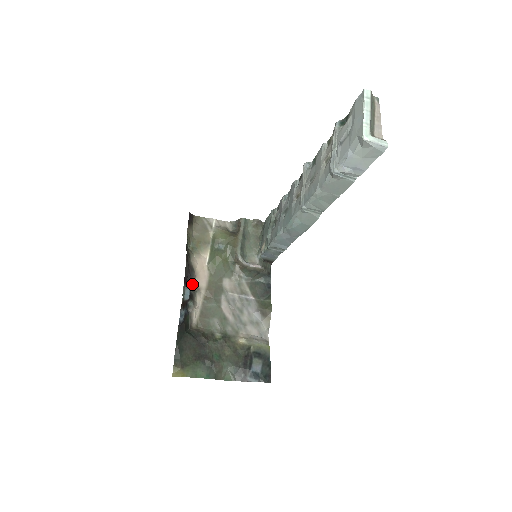
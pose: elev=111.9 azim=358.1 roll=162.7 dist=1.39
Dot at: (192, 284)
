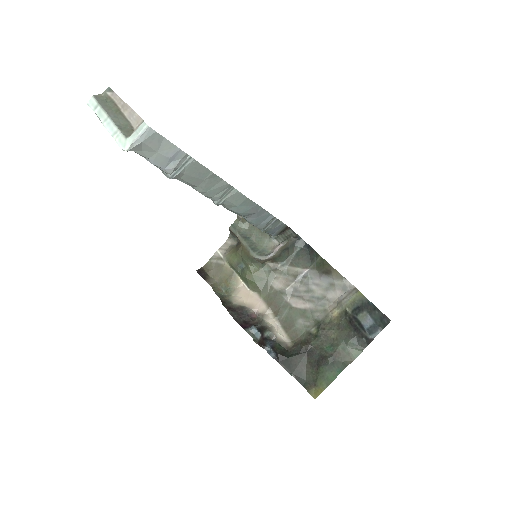
Dot at: (254, 318)
